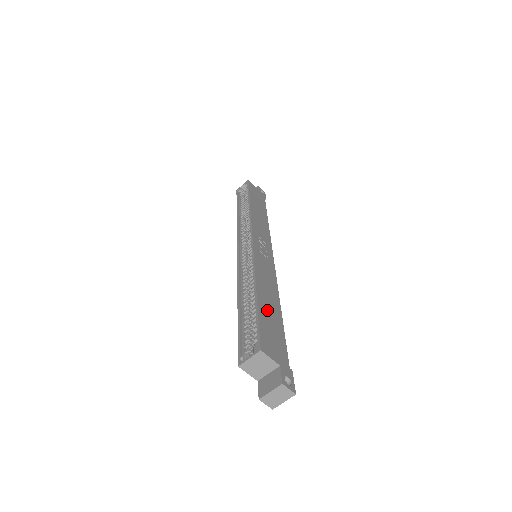
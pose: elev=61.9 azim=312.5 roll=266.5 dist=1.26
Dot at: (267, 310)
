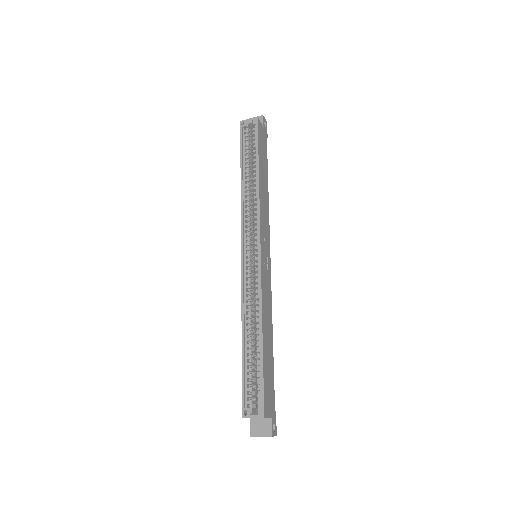
Dot at: (267, 356)
